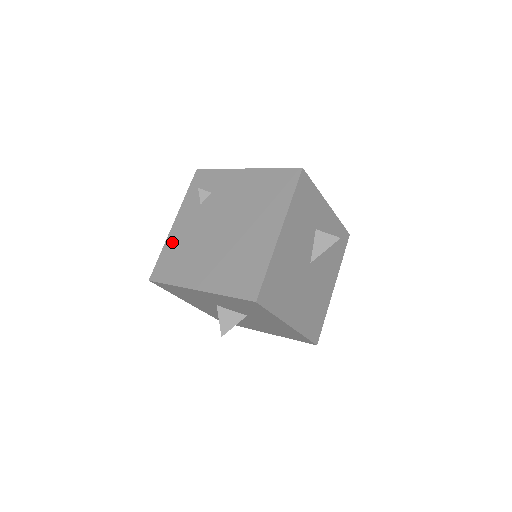
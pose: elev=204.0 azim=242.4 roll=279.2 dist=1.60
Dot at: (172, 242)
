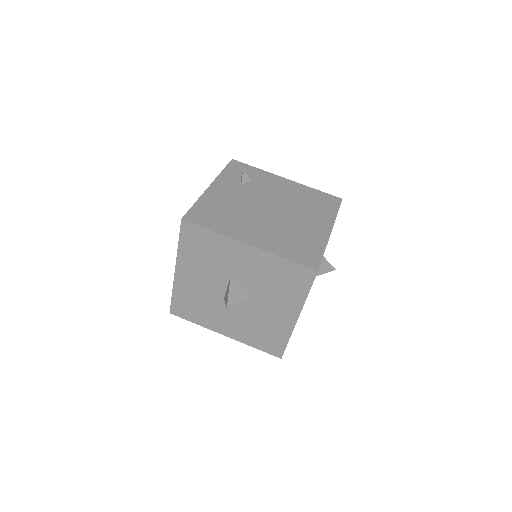
Dot at: (210, 199)
